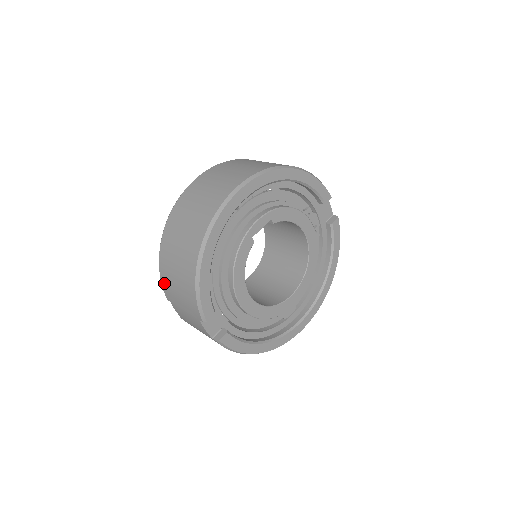
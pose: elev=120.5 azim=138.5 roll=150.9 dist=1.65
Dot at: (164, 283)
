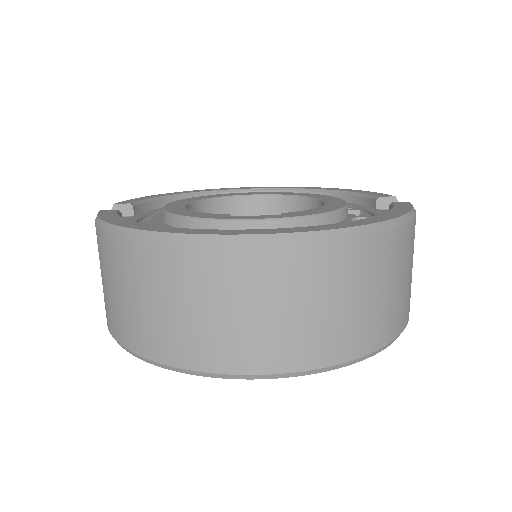
Dot at: (96, 233)
